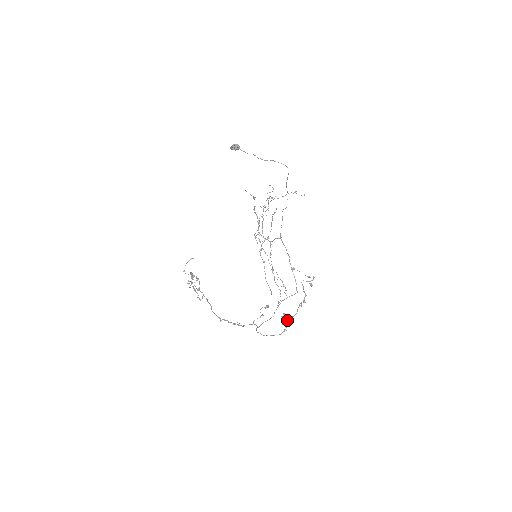
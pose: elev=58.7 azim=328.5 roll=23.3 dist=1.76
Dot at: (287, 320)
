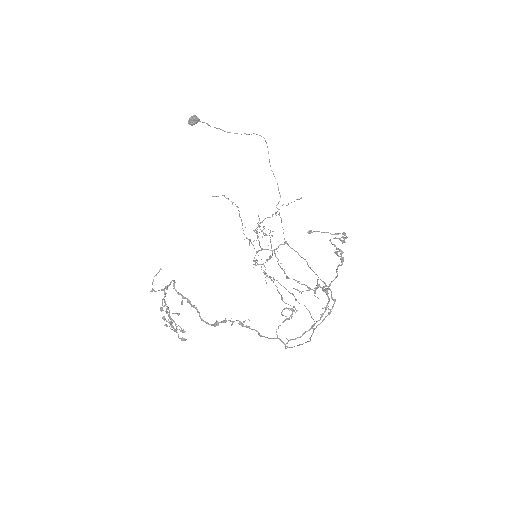
Dot at: (326, 289)
